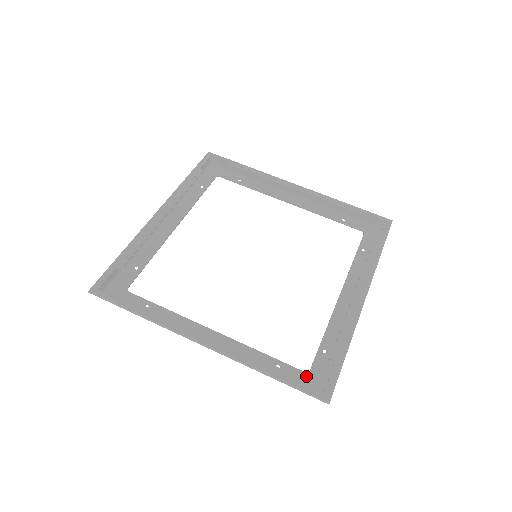
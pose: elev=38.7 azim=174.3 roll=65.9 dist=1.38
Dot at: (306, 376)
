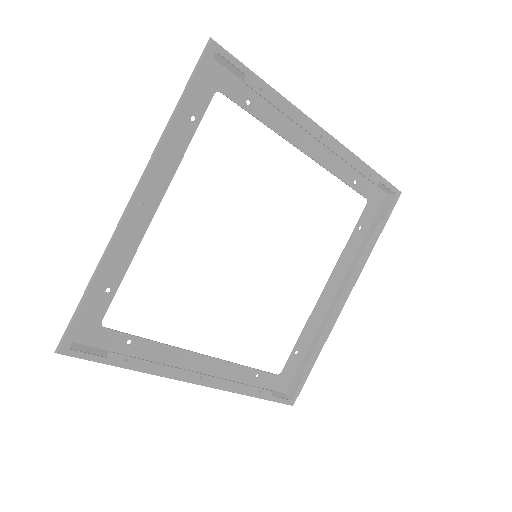
Dot at: (278, 379)
